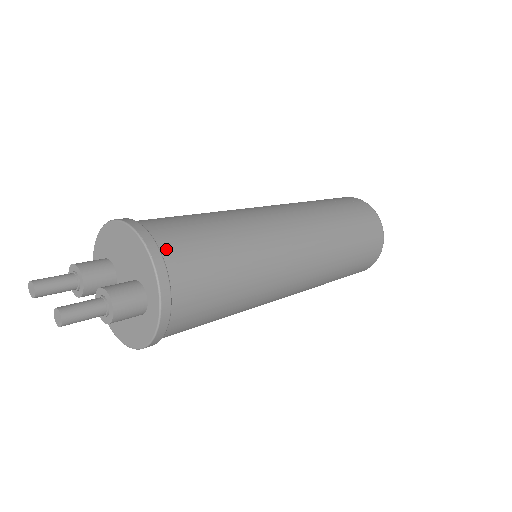
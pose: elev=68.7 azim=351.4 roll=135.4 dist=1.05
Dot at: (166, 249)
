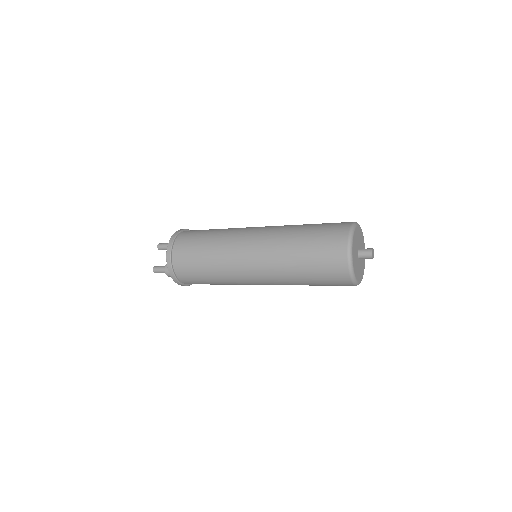
Dot at: (176, 267)
